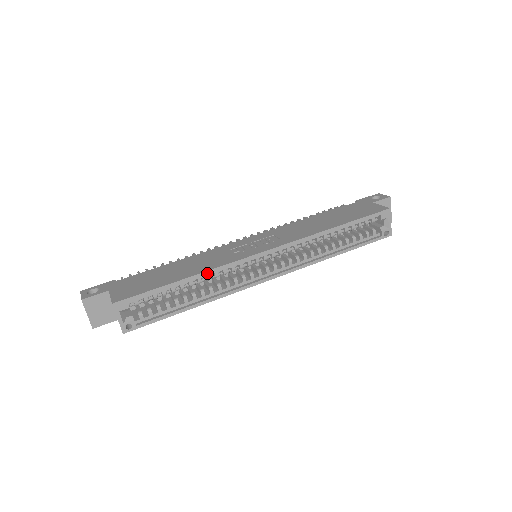
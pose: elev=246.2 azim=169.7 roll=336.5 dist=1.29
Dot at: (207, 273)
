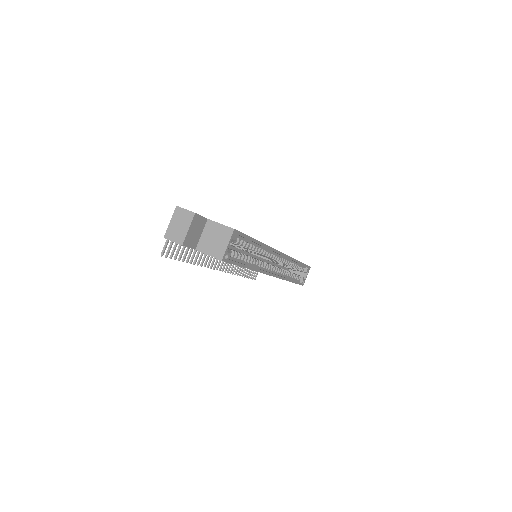
Dot at: (265, 246)
